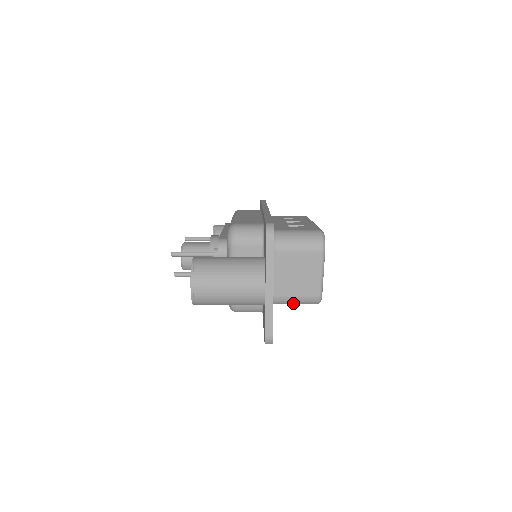
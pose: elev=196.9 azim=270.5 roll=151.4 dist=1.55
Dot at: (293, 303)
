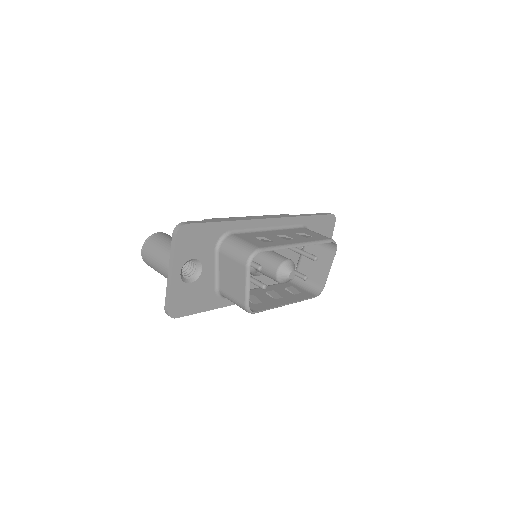
Dot at: (233, 302)
